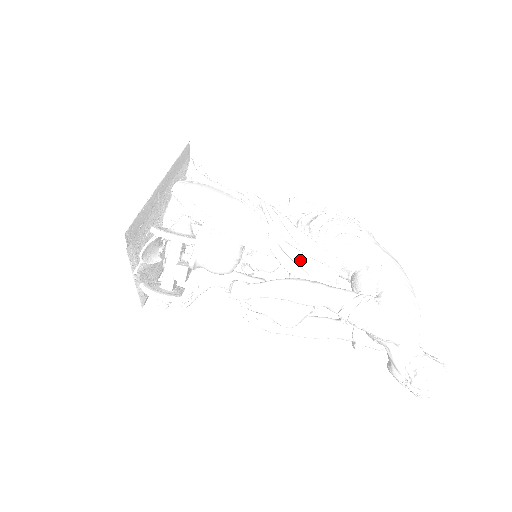
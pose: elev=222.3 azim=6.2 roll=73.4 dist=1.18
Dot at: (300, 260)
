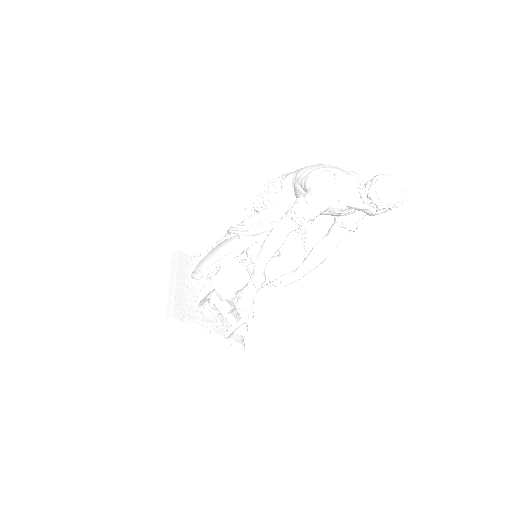
Dot at: (262, 229)
